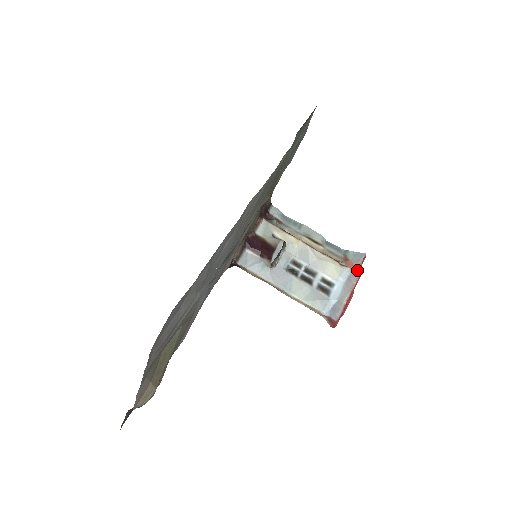
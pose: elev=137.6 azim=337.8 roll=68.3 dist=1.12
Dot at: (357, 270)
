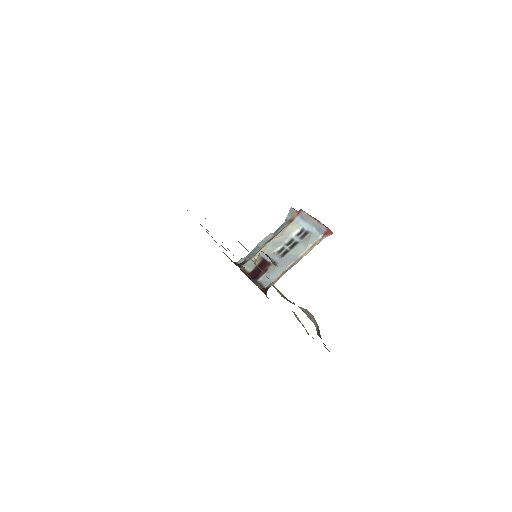
Dot at: (298, 212)
